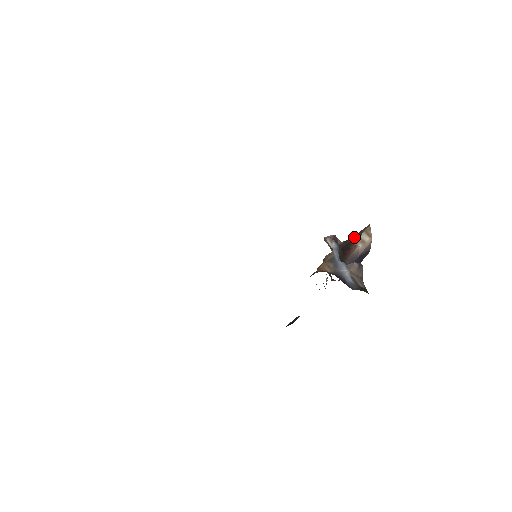
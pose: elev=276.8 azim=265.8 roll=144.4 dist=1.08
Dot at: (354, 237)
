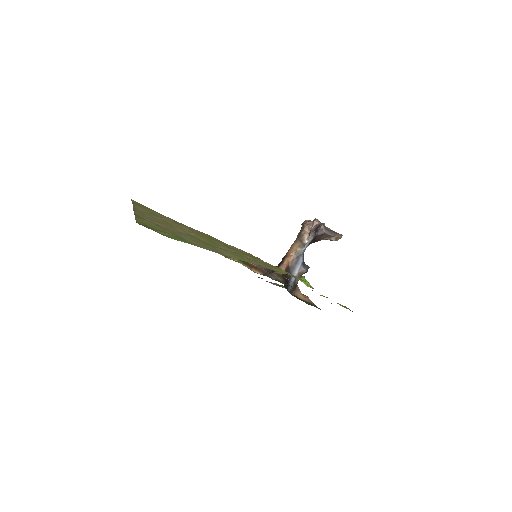
Dot at: (329, 233)
